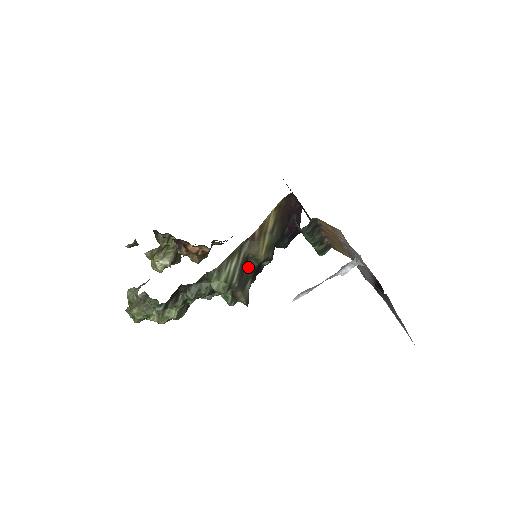
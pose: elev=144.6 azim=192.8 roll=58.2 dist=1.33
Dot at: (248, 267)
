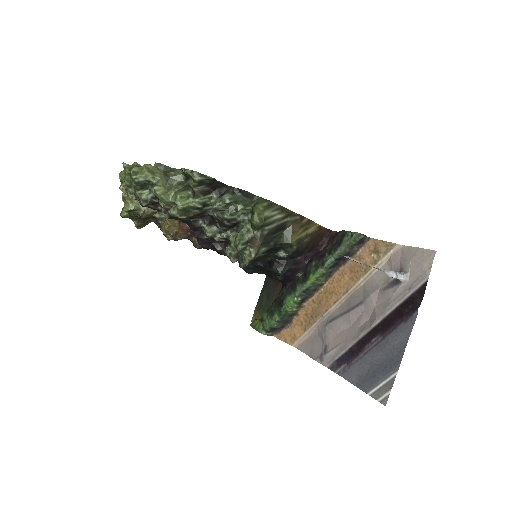
Dot at: (278, 235)
